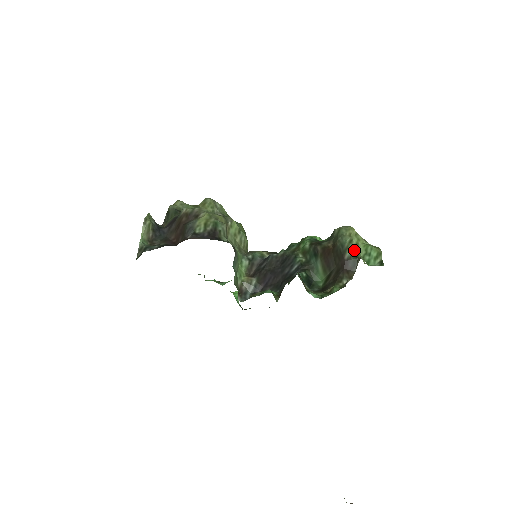
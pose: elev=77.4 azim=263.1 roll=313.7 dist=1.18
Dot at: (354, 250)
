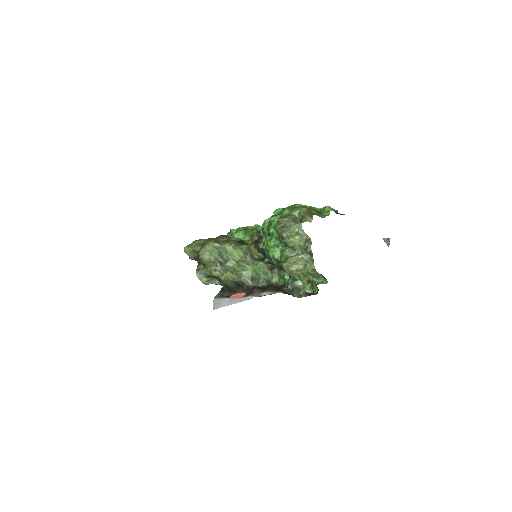
Dot at: (305, 277)
